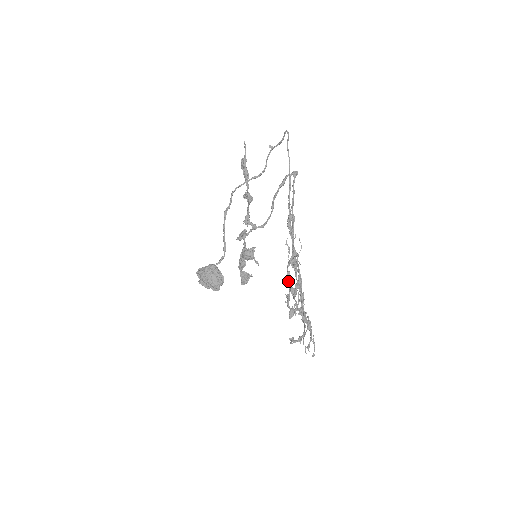
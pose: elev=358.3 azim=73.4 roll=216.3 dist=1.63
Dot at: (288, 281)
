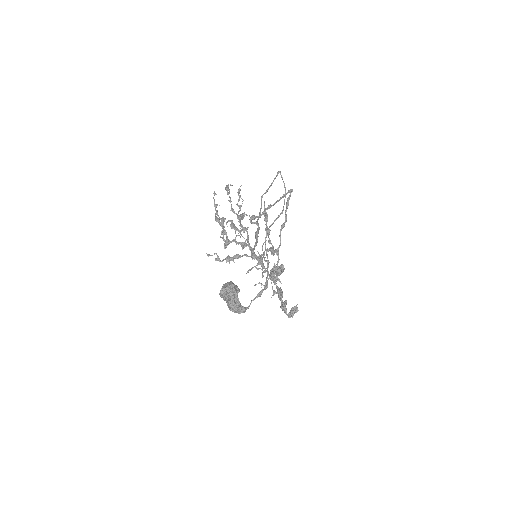
Dot at: (221, 220)
